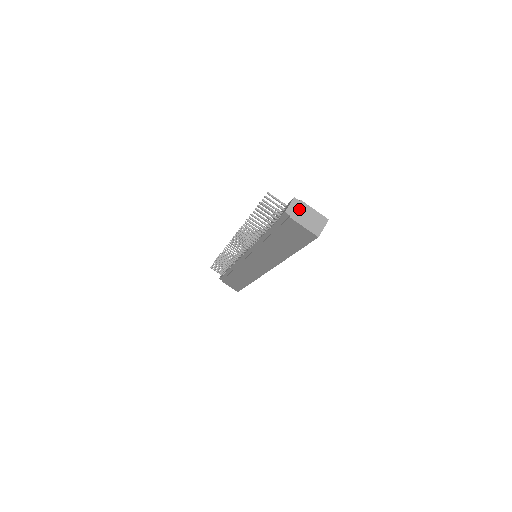
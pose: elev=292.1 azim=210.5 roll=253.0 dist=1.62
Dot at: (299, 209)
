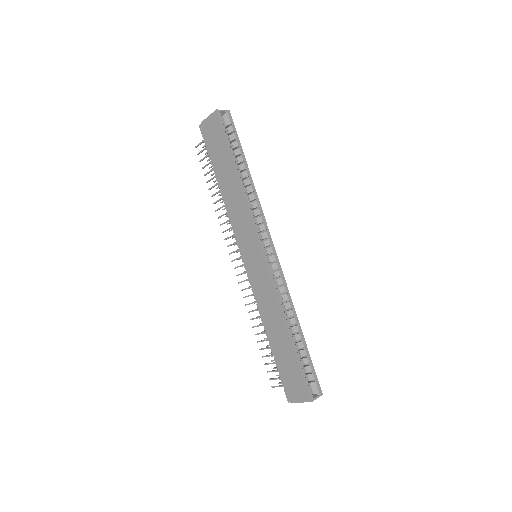
Dot at: occluded
